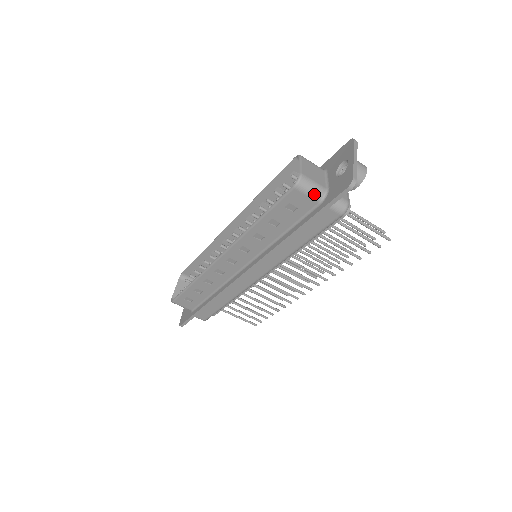
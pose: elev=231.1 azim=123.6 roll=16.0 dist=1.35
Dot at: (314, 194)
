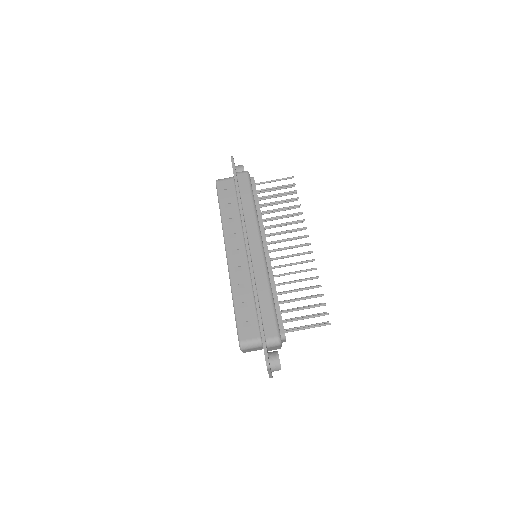
Dot at: (228, 178)
